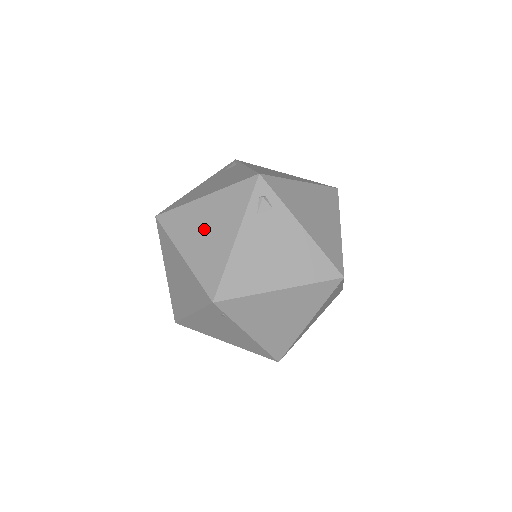
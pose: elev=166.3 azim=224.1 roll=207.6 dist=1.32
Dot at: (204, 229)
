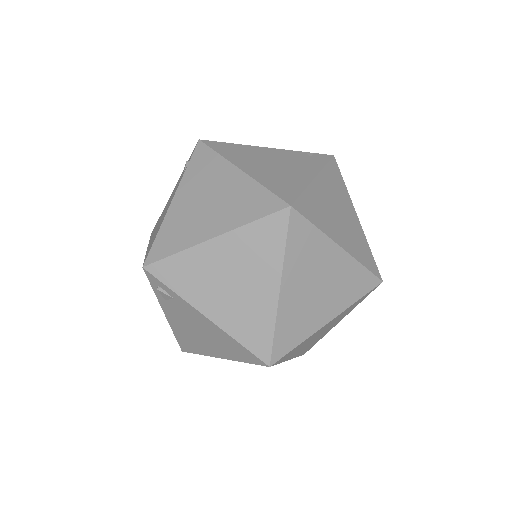
Dot at: occluded
